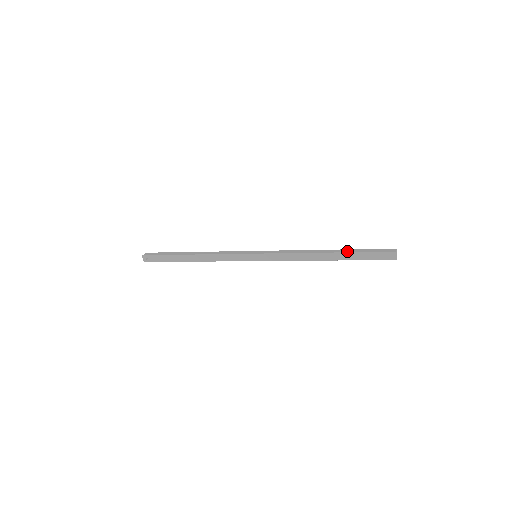
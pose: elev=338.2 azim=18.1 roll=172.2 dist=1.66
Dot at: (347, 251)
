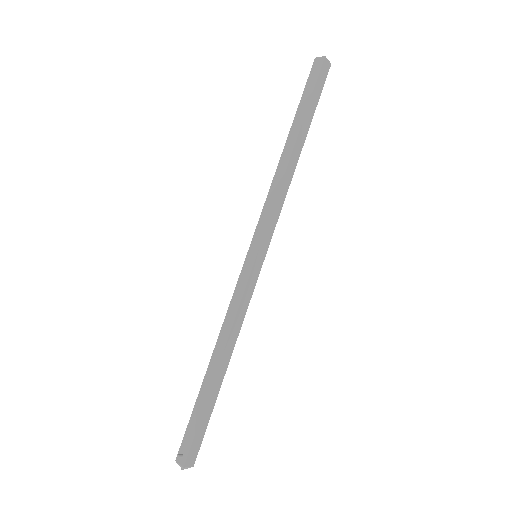
Dot at: (295, 121)
